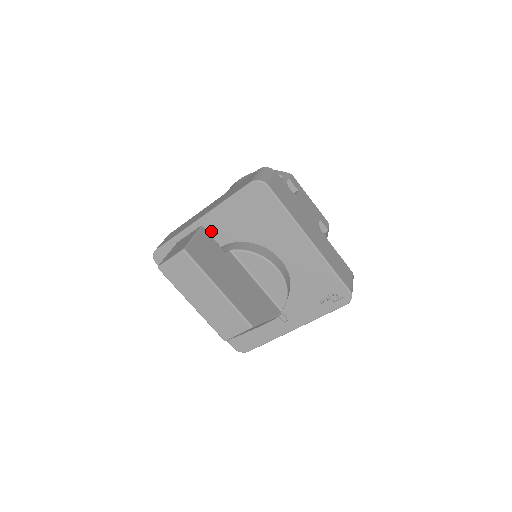
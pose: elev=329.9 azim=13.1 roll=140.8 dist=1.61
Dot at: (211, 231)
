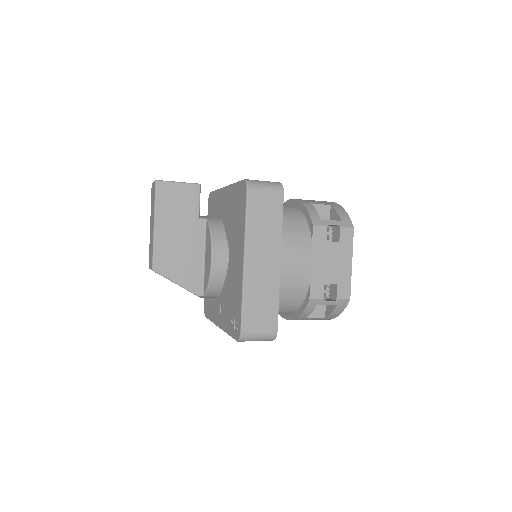
Dot at: (224, 201)
